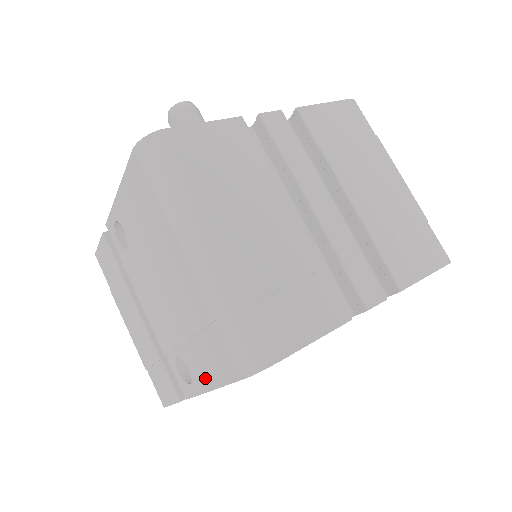
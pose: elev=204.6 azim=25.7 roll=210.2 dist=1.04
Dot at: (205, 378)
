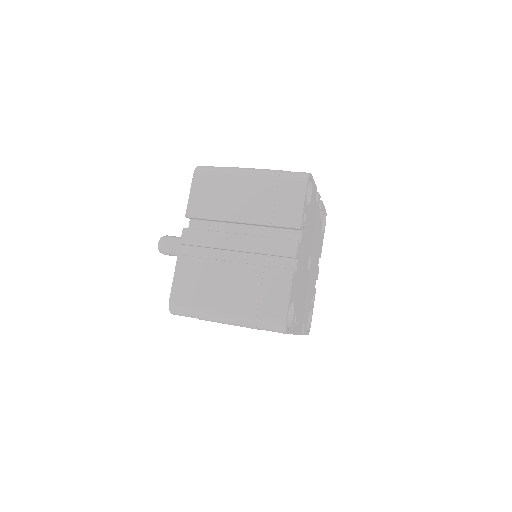
Dot at: occluded
